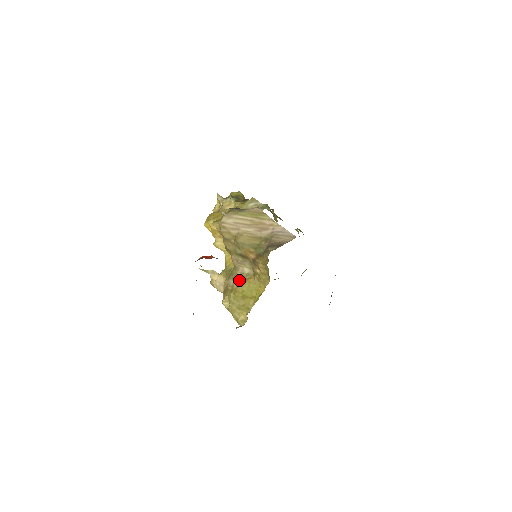
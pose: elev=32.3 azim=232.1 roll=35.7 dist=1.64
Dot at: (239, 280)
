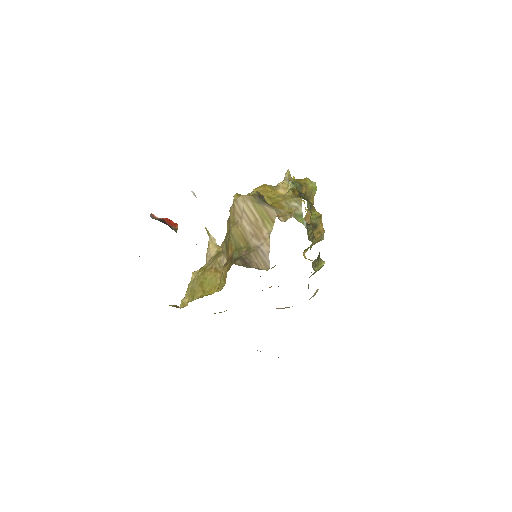
Dot at: (213, 265)
